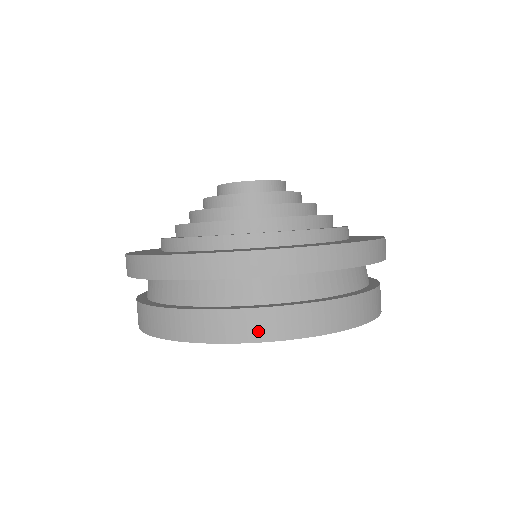
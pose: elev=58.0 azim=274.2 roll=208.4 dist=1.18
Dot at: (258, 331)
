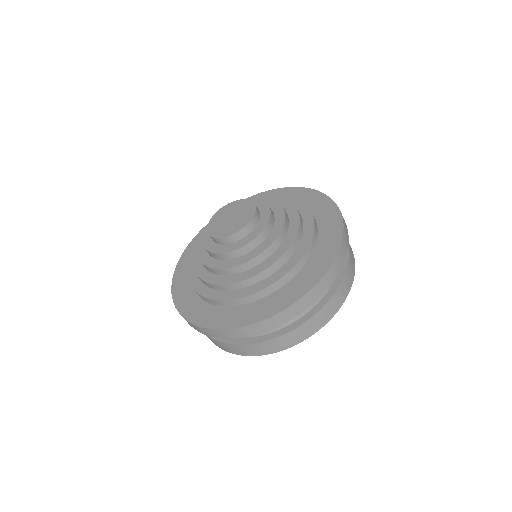
Dot at: (298, 339)
